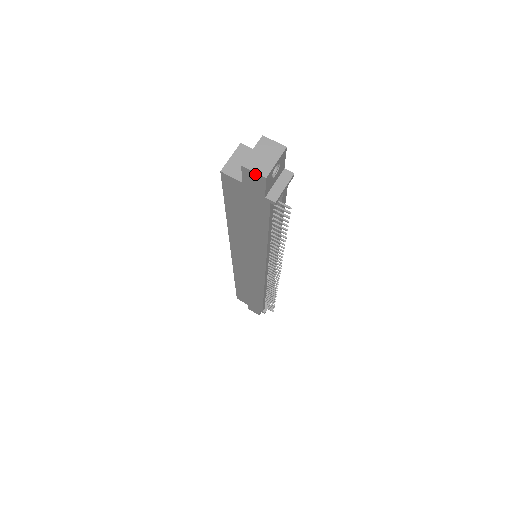
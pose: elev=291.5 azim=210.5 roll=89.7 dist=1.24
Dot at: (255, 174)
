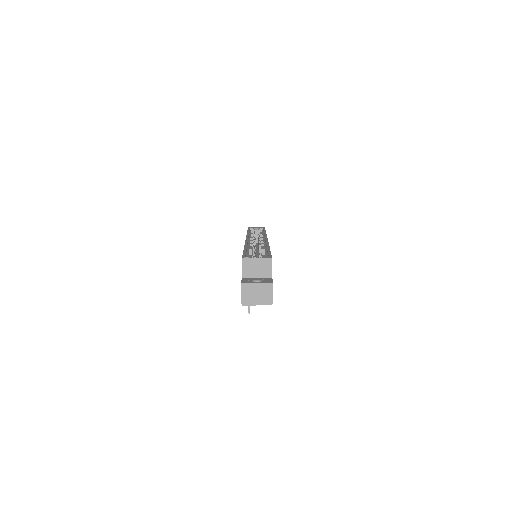
Dot at: (241, 294)
